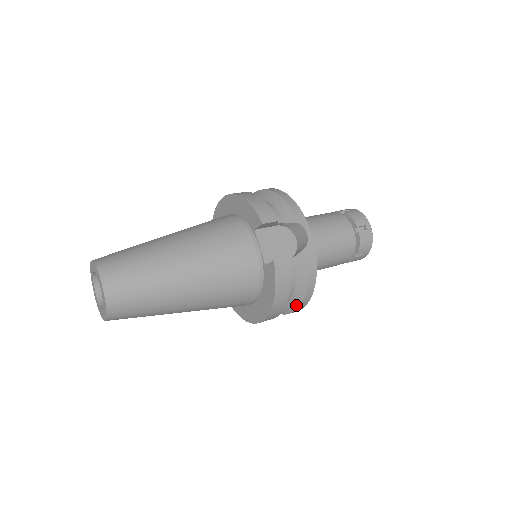
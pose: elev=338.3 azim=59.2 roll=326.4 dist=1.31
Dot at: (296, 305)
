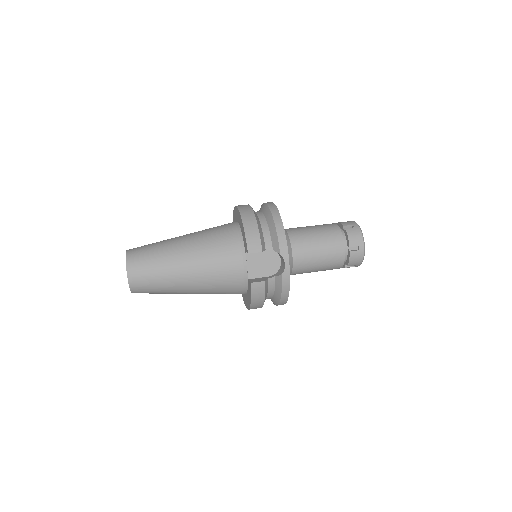
Dot at: (275, 303)
